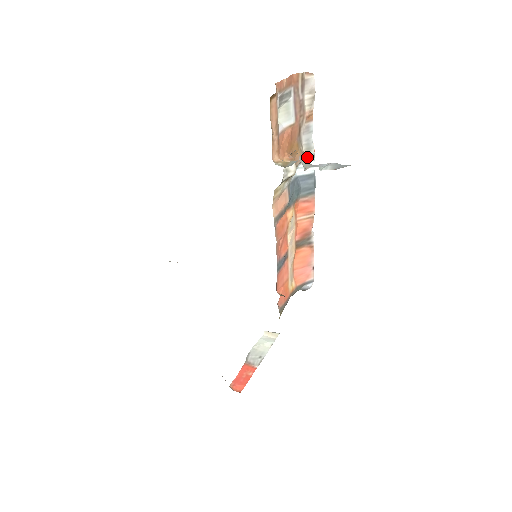
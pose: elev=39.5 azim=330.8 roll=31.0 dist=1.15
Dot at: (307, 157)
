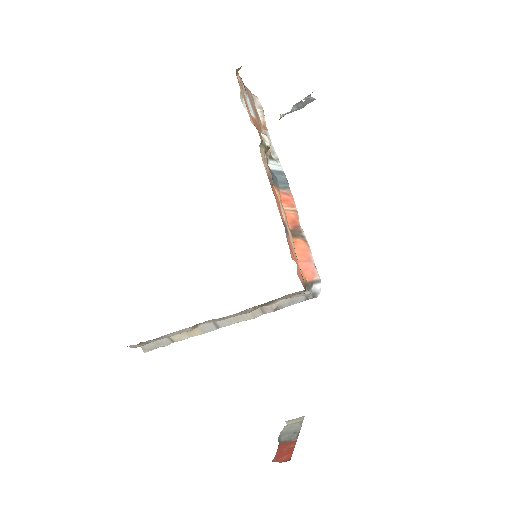
Dot at: (273, 158)
